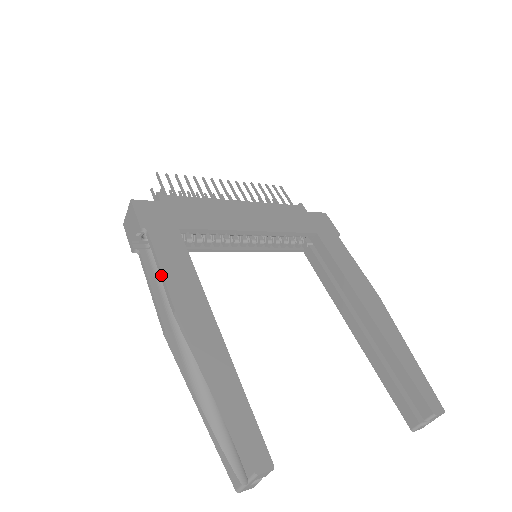
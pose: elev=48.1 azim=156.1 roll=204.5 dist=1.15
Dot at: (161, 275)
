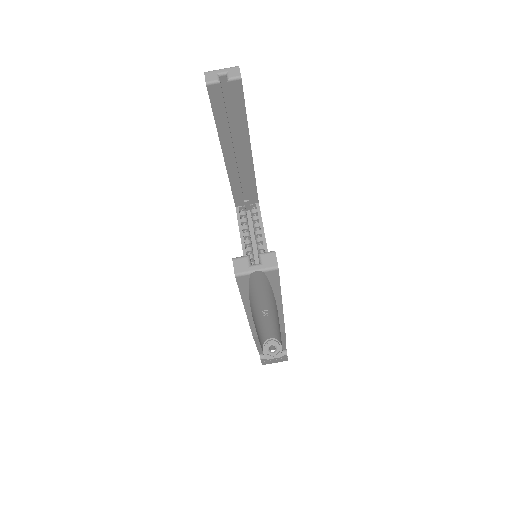
Dot at: occluded
